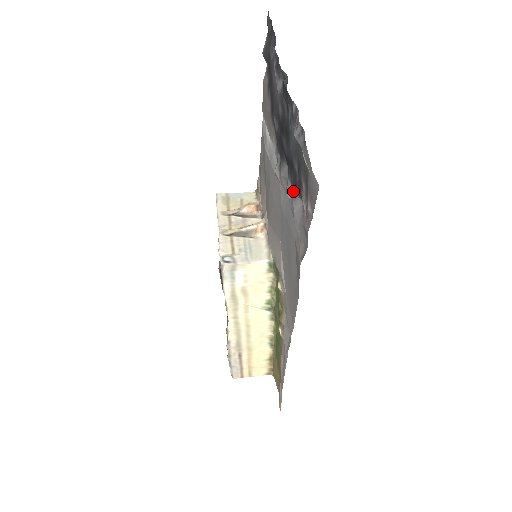
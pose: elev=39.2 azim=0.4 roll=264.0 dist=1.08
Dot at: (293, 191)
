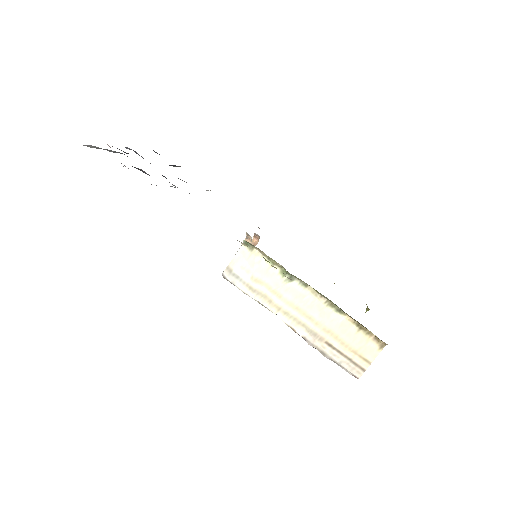
Dot at: occluded
